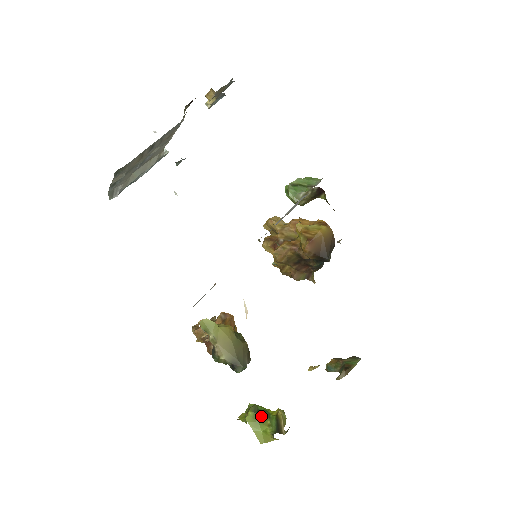
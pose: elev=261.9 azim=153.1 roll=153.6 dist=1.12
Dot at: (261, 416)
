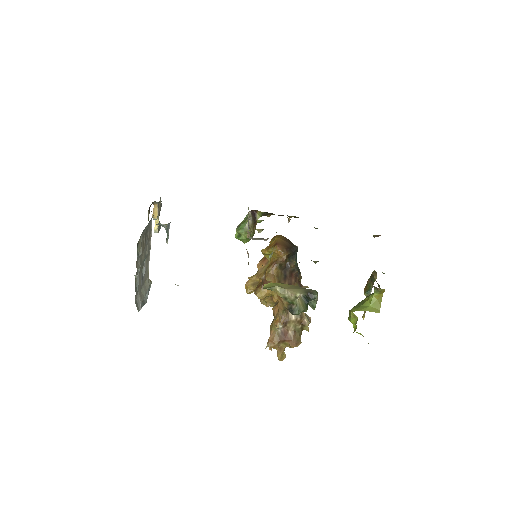
Dot at: (359, 304)
